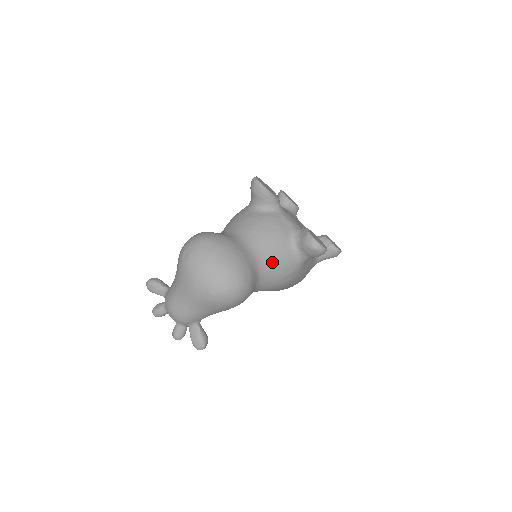
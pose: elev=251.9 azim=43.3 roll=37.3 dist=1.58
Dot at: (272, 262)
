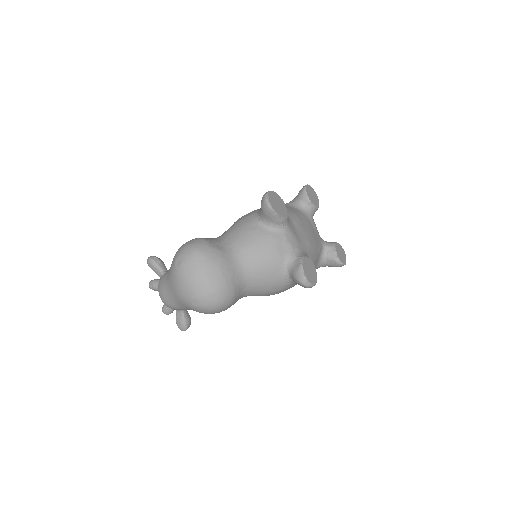
Dot at: (260, 282)
